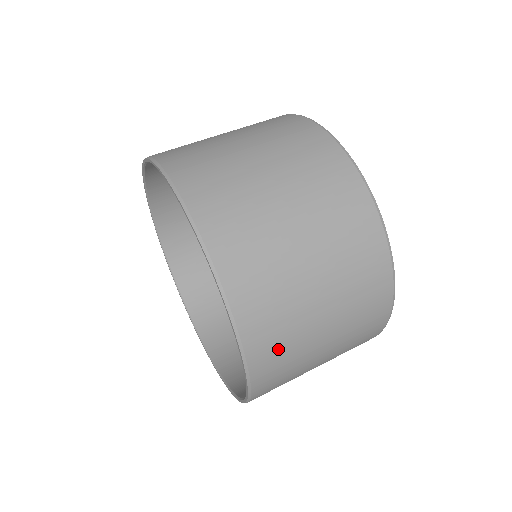
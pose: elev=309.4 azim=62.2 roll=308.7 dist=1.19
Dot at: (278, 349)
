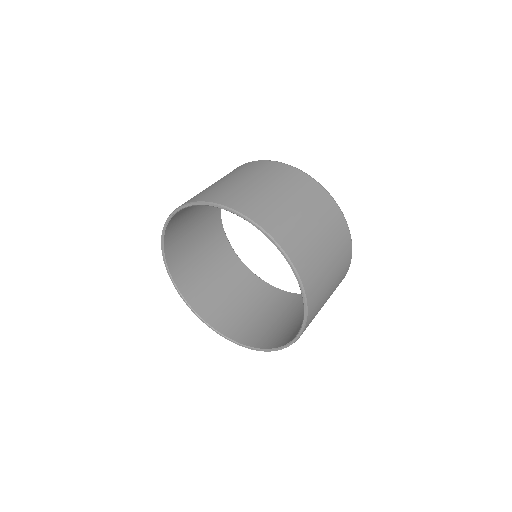
Dot at: (316, 308)
